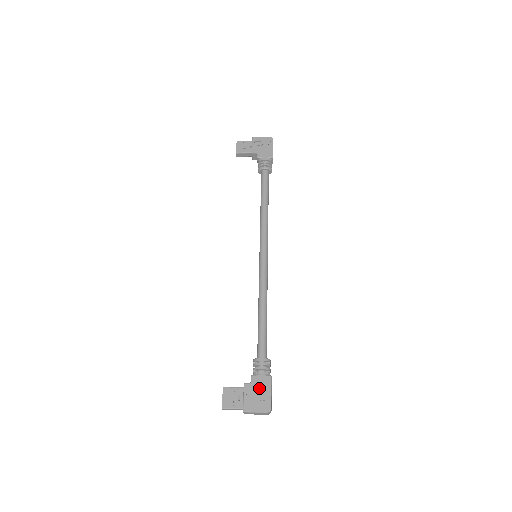
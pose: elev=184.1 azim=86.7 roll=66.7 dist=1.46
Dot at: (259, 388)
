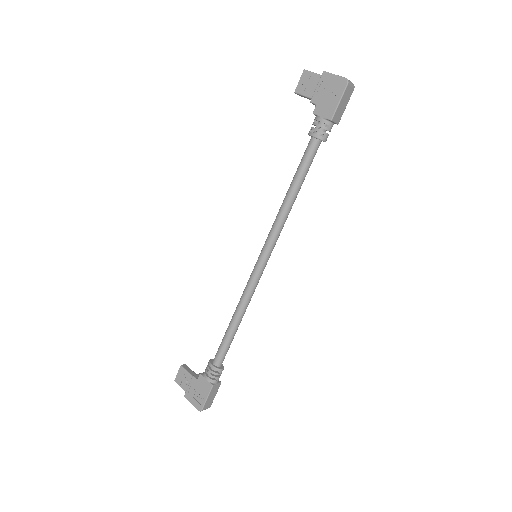
Dot at: (200, 388)
